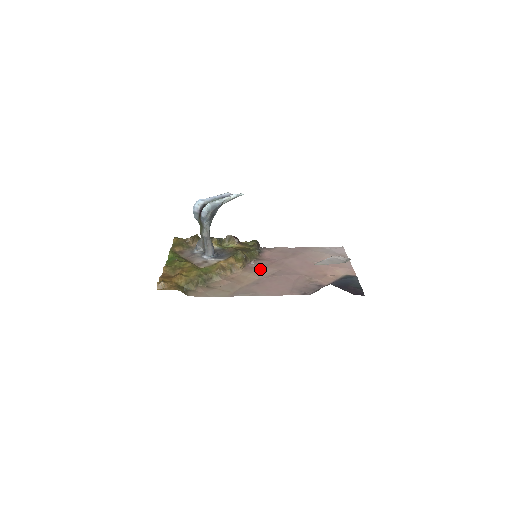
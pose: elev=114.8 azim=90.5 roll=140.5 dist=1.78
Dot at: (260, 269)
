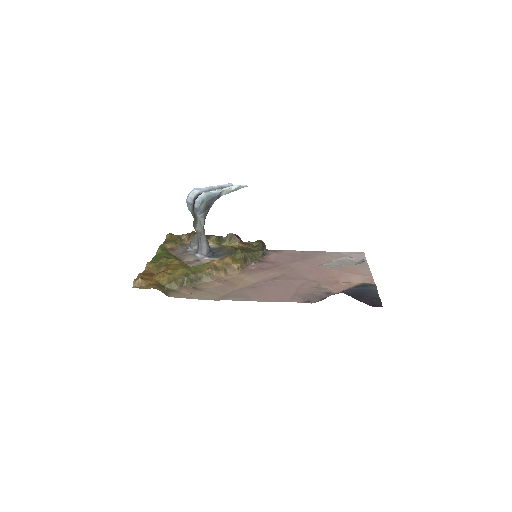
Dot at: (260, 272)
